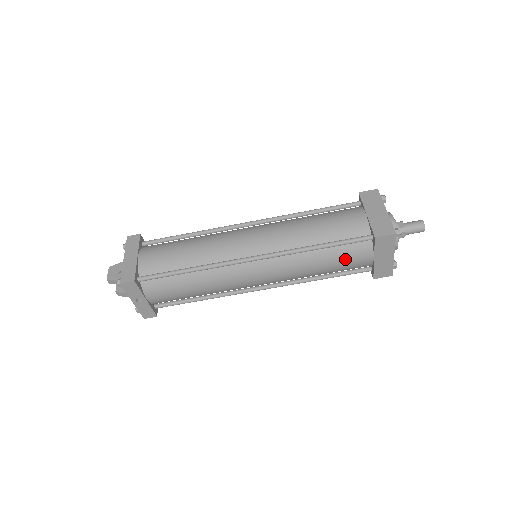
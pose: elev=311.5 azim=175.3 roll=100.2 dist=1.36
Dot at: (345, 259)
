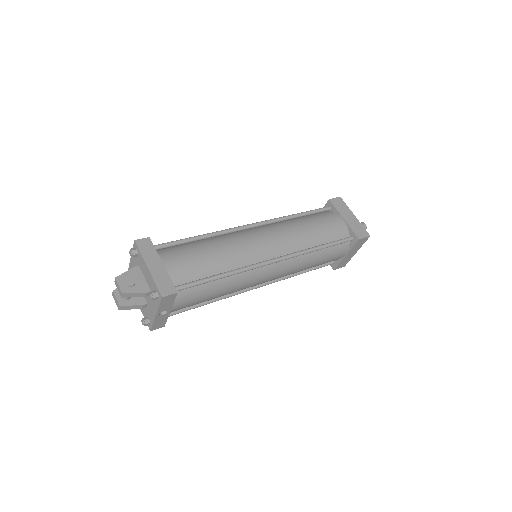
Dot at: (330, 256)
